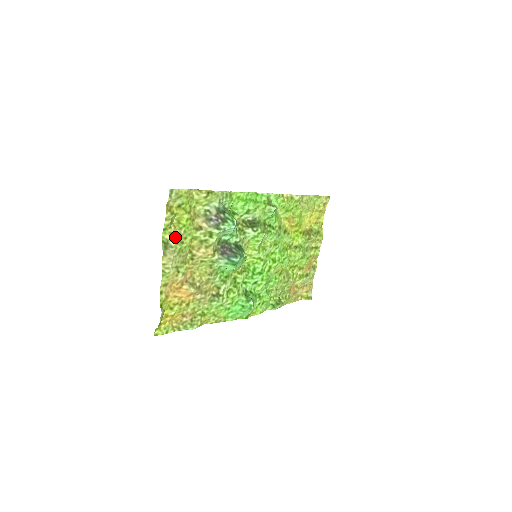
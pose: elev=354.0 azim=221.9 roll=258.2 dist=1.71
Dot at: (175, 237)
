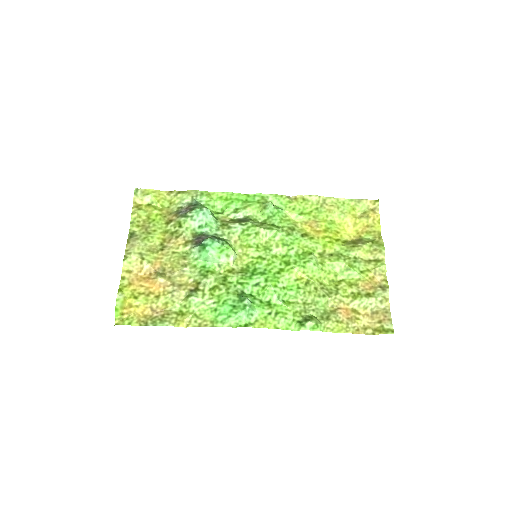
Dot at: (142, 229)
